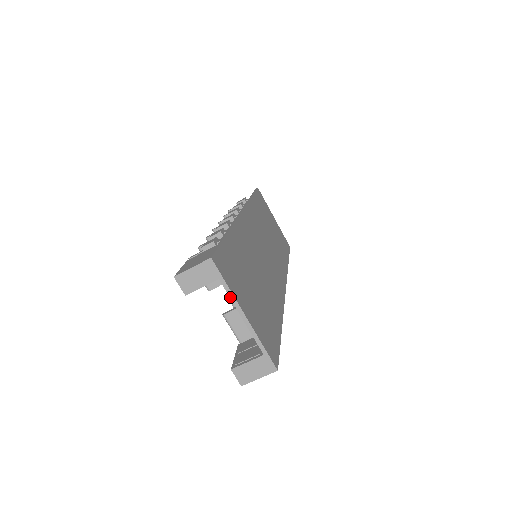
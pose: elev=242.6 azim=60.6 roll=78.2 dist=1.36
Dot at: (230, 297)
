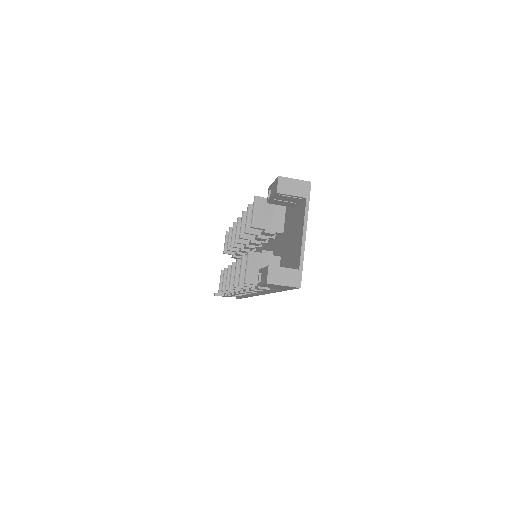
Dot at: (305, 214)
